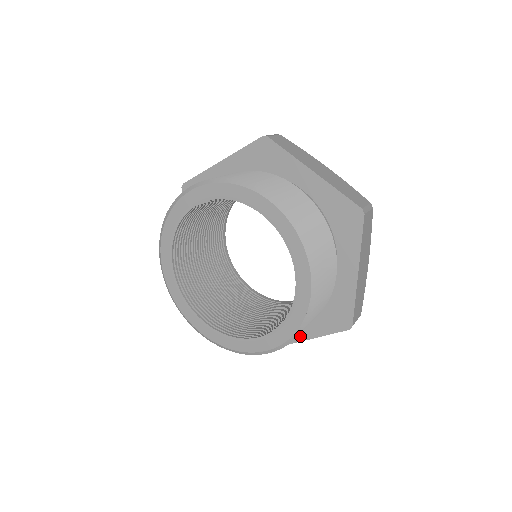
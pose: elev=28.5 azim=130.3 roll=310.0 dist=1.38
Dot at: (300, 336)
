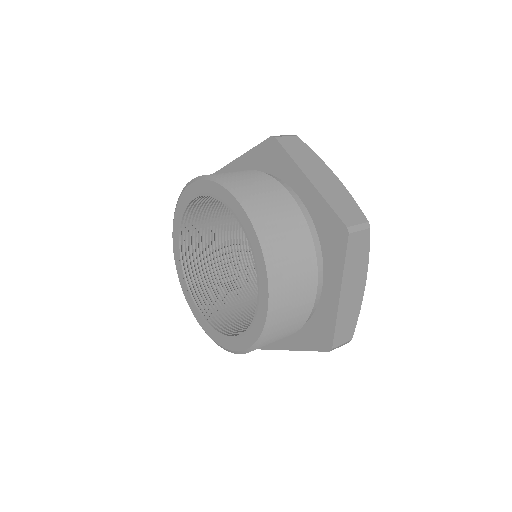
Dot at: (335, 292)
